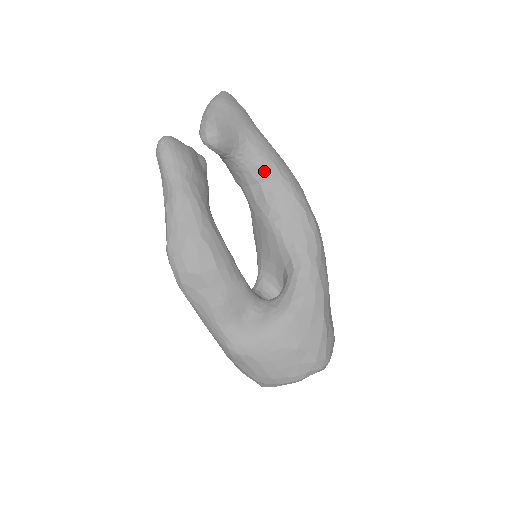
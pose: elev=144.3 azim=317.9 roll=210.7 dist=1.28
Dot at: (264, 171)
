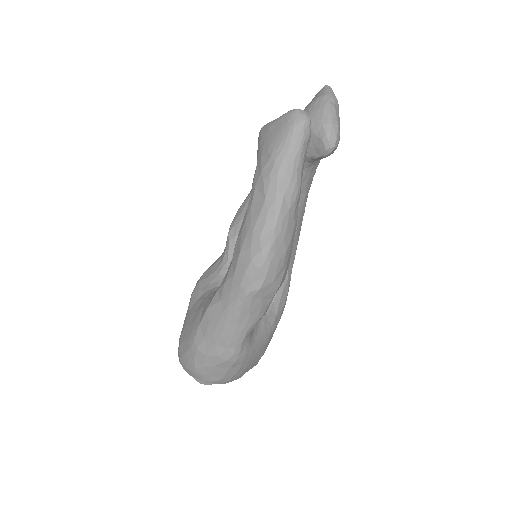
Dot at: (308, 184)
